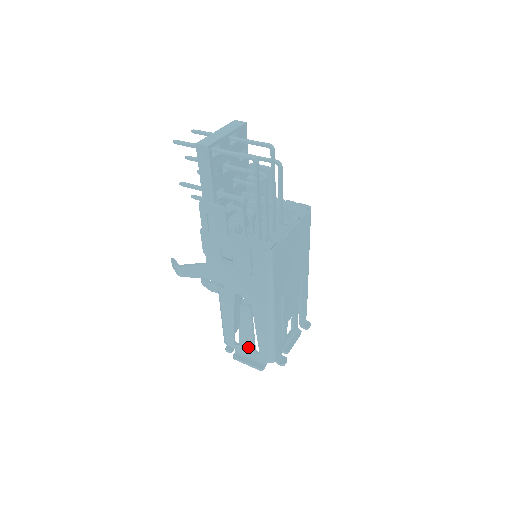
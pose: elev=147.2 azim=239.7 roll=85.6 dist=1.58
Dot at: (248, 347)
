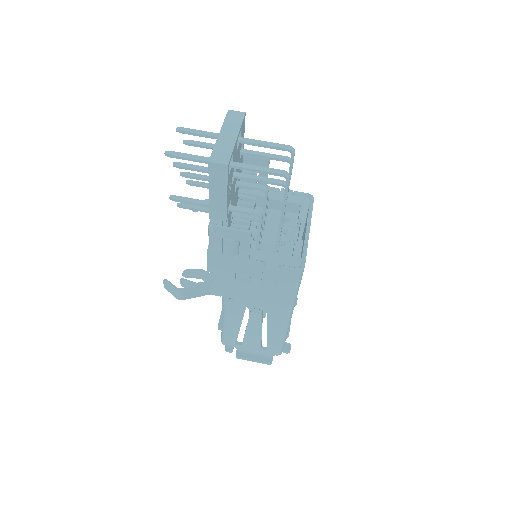
Dot at: (254, 346)
